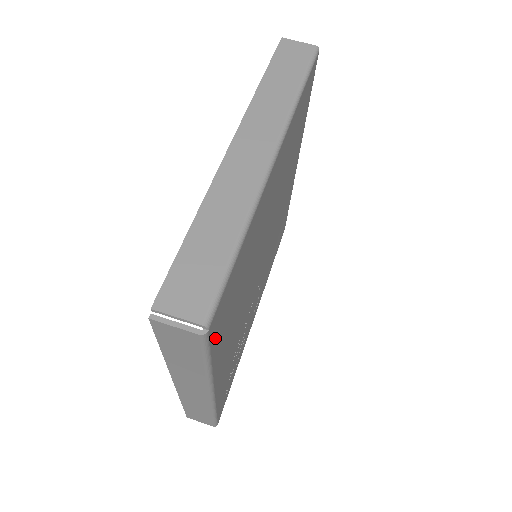
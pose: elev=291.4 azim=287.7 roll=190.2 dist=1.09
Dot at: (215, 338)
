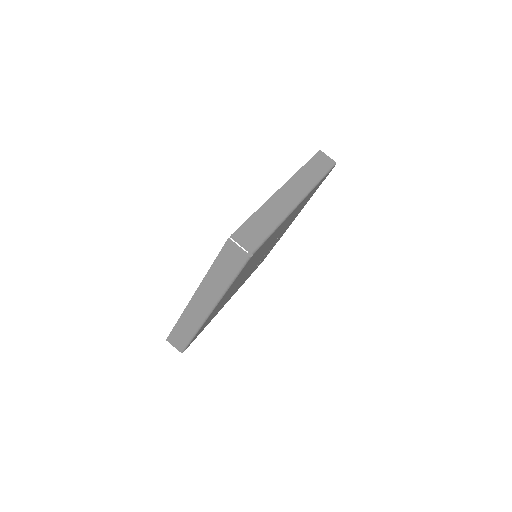
Dot at: occluded
